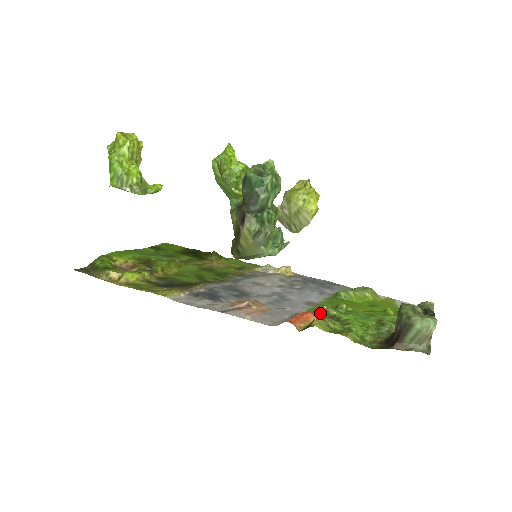
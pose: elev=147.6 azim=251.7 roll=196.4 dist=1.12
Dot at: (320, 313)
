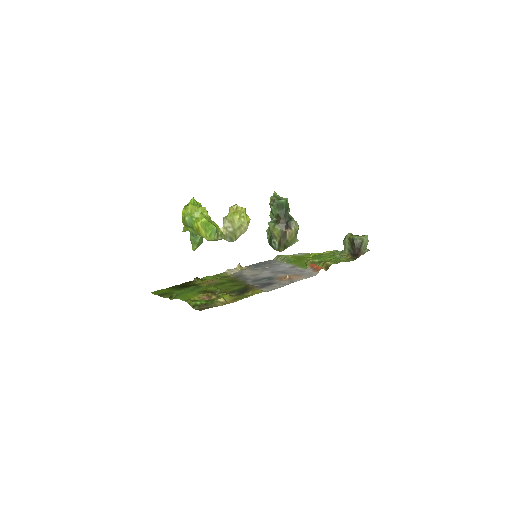
Dot at: occluded
